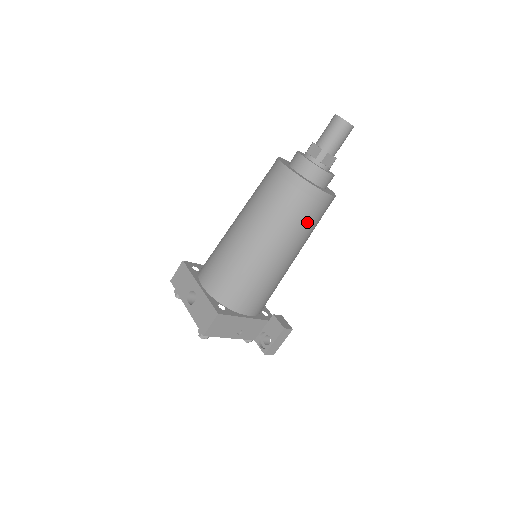
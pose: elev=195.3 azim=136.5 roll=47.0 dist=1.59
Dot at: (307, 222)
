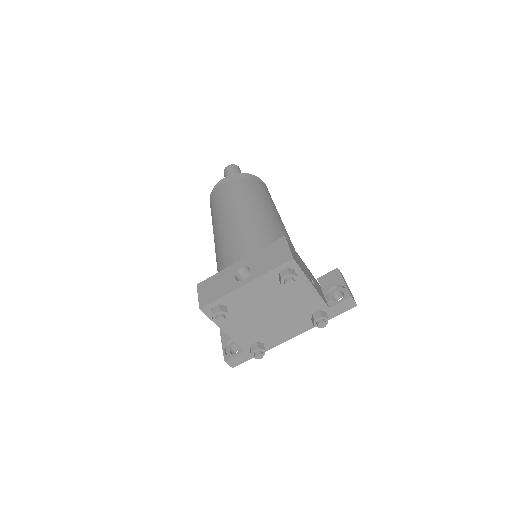
Dot at: (271, 199)
